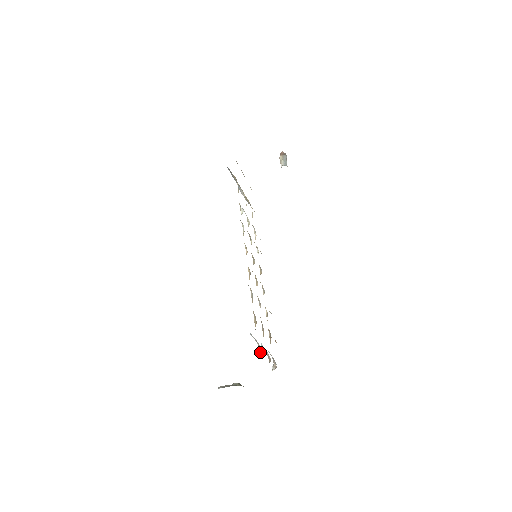
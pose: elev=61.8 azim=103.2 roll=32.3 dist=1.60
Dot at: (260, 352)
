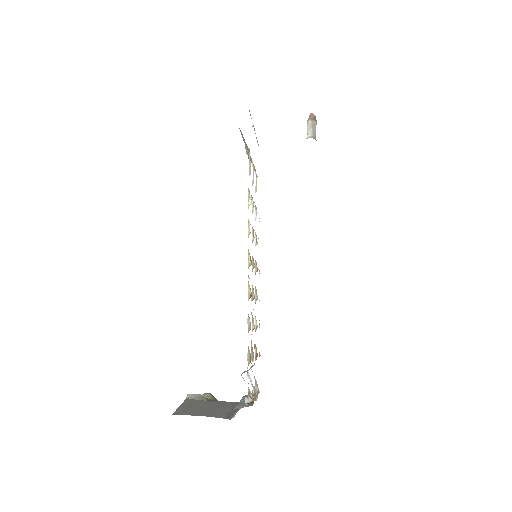
Dot at: (250, 398)
